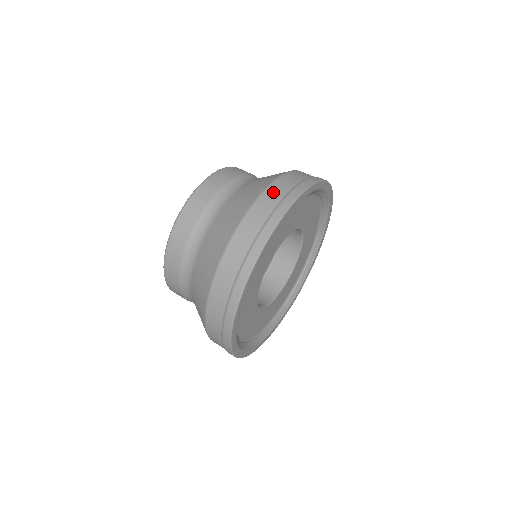
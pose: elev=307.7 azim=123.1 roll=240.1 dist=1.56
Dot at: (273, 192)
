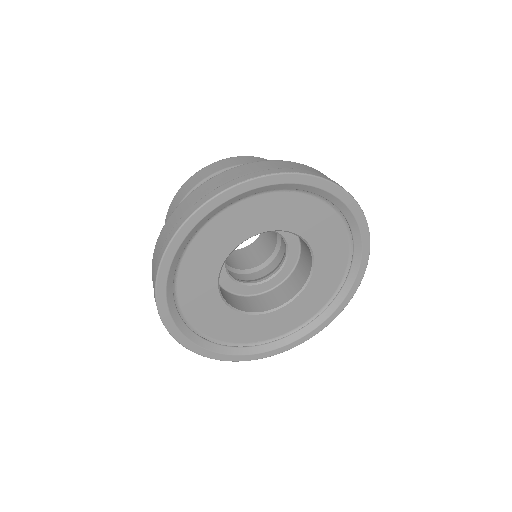
Dot at: (263, 164)
